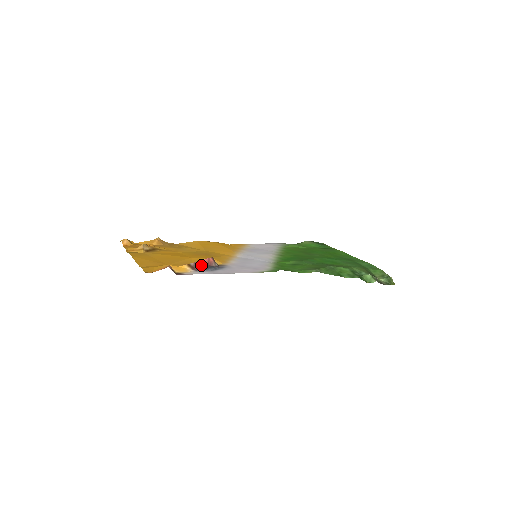
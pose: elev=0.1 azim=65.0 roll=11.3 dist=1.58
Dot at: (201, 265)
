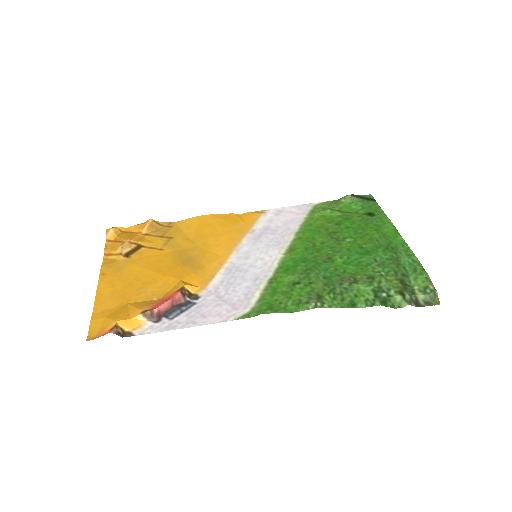
Dot at: (160, 311)
